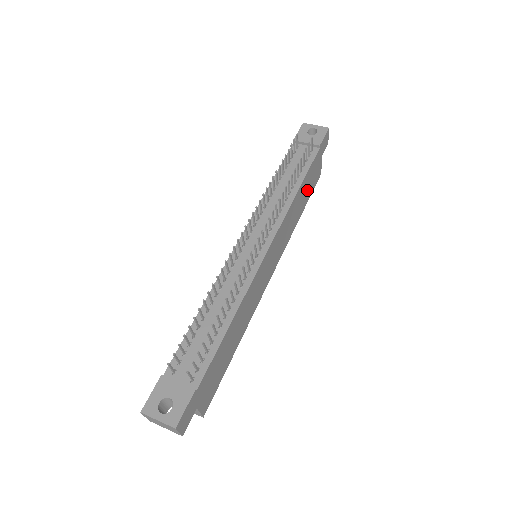
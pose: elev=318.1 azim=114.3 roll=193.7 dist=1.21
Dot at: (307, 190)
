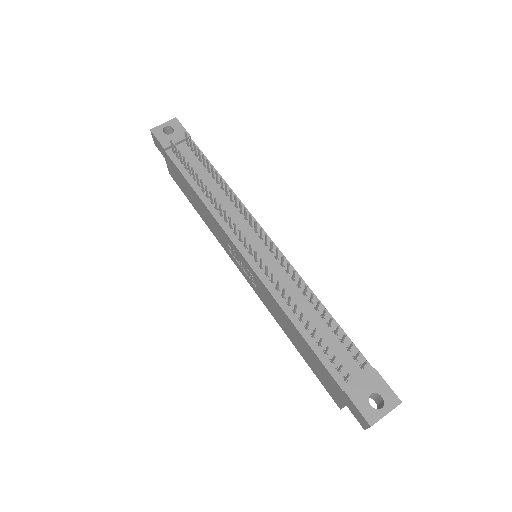
Dot at: occluded
